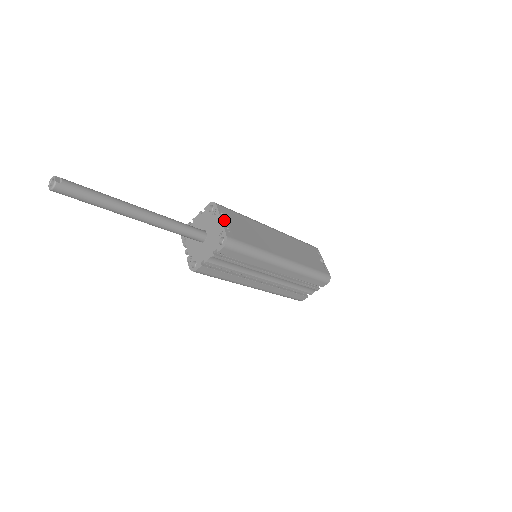
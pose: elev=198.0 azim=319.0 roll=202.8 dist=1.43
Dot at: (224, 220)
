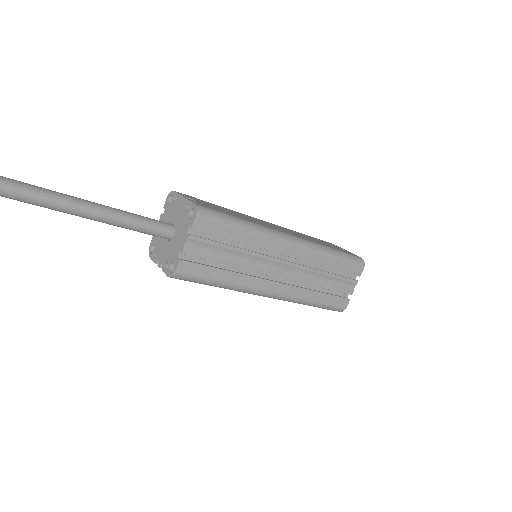
Dot at: occluded
